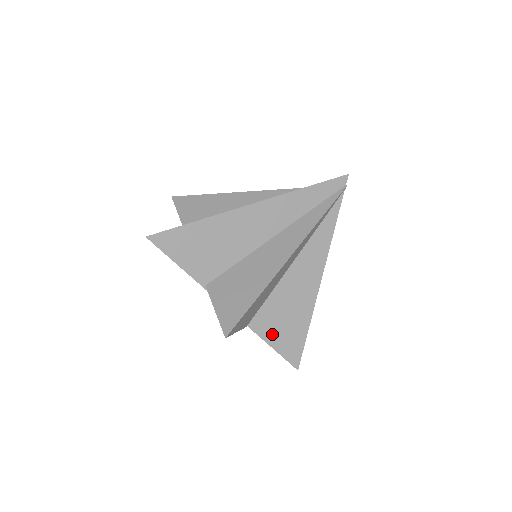
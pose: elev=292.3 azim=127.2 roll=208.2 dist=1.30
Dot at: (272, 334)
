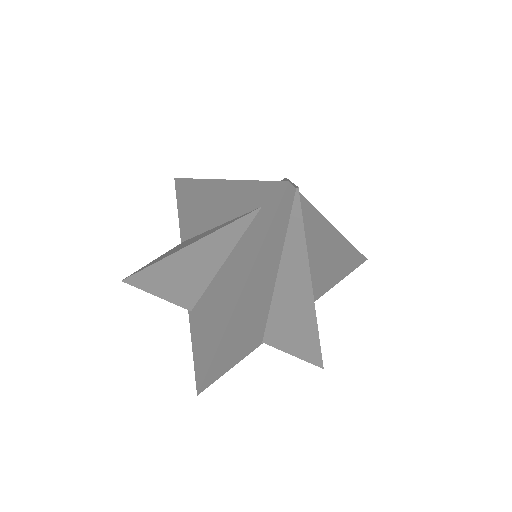
Dot at: (332, 283)
